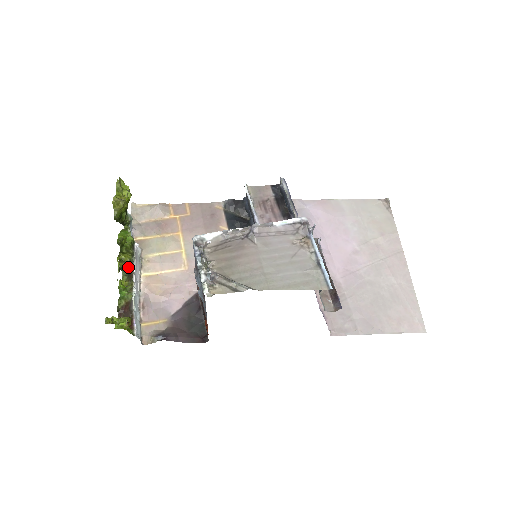
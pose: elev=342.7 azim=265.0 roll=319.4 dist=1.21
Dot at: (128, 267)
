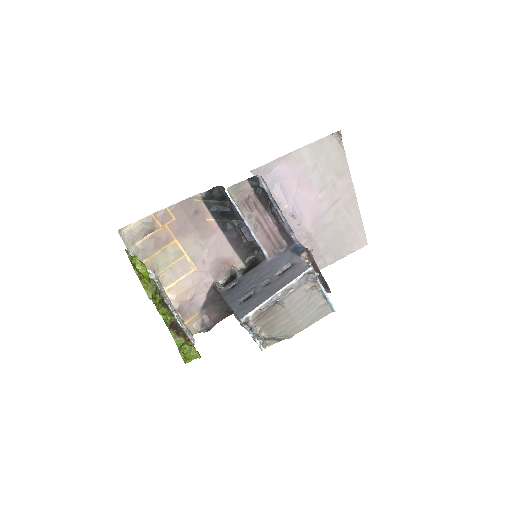
Dot at: (162, 303)
